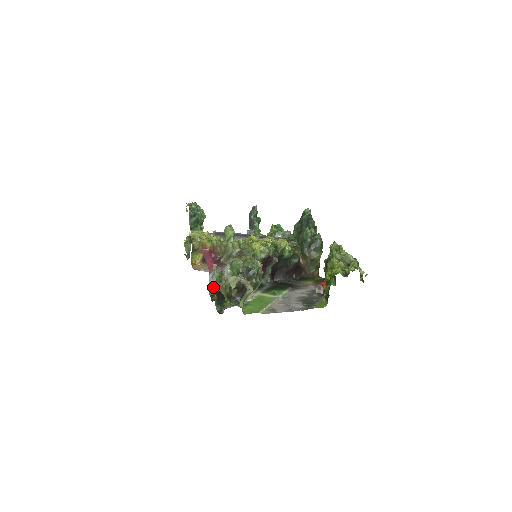
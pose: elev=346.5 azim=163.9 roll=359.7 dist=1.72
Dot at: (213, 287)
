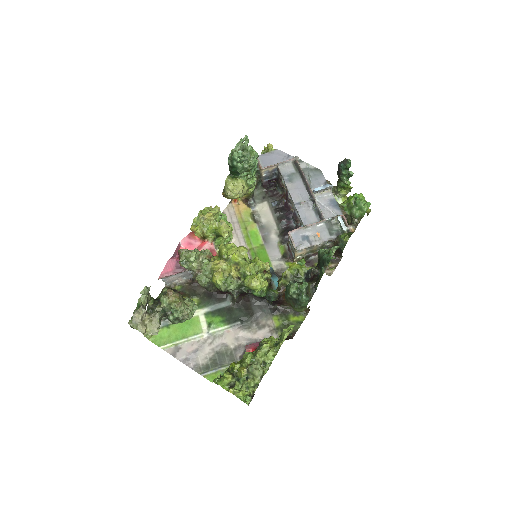
Dot at: (173, 280)
